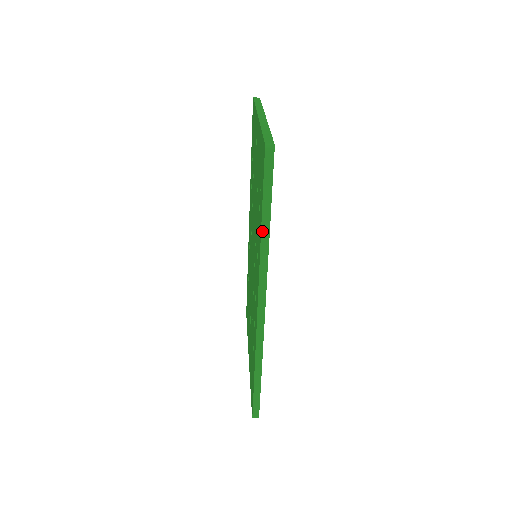
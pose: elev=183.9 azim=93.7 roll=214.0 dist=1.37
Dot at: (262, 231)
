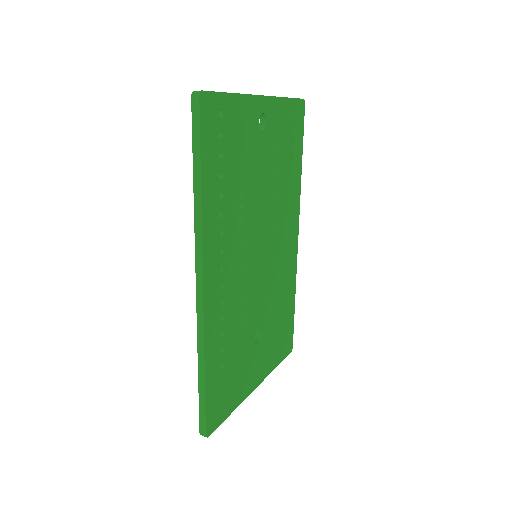
Dot at: (194, 190)
